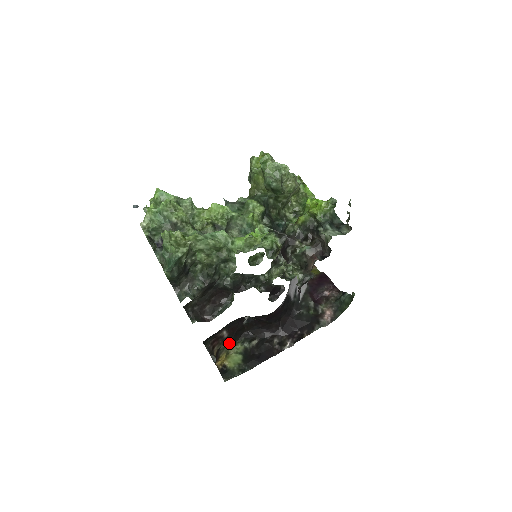
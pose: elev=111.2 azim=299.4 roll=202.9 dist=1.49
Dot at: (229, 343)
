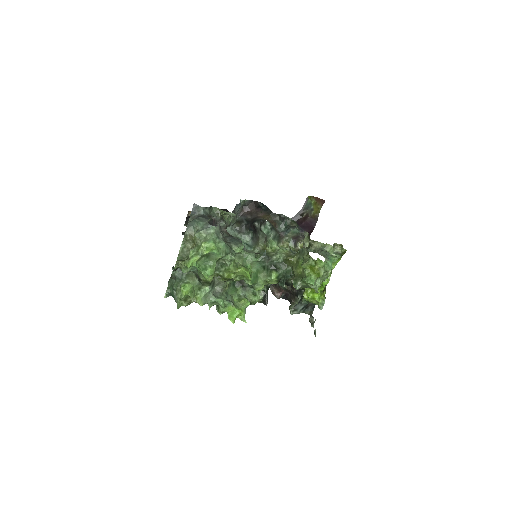
Dot at: occluded
